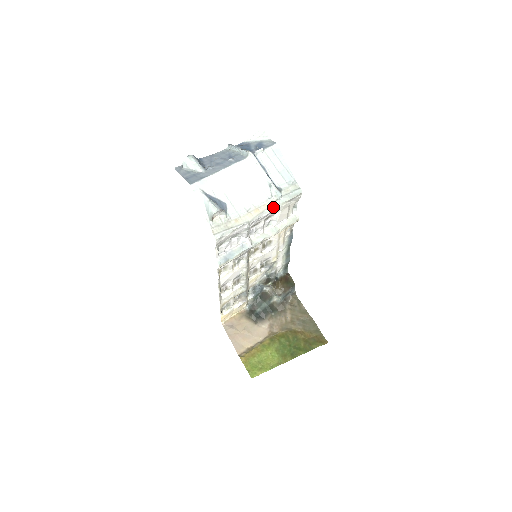
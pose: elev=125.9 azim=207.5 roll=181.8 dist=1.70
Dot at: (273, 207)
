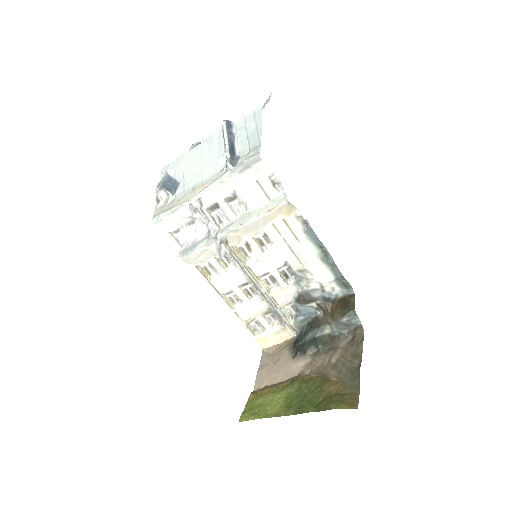
Dot at: (219, 181)
